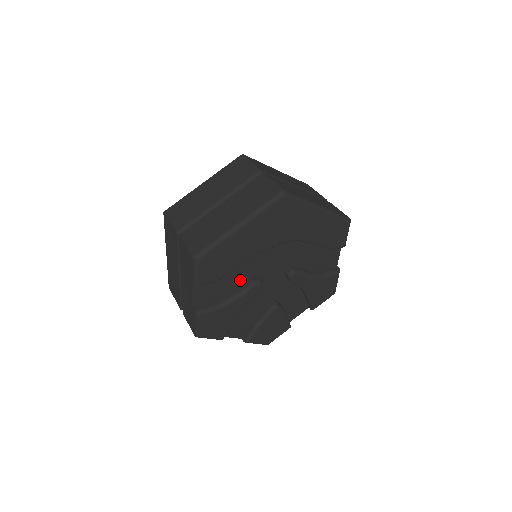
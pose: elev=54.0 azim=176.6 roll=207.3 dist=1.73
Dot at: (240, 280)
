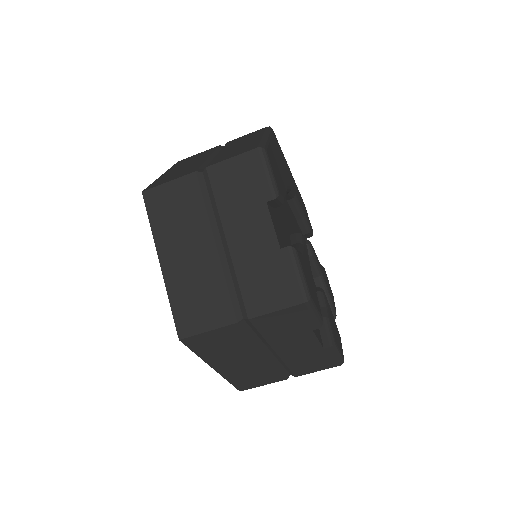
Dot at: (286, 232)
